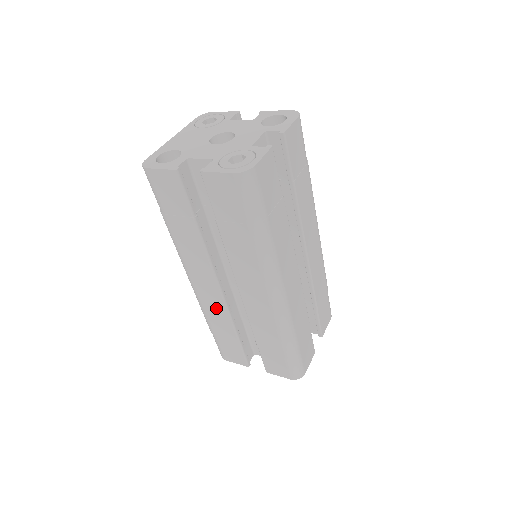
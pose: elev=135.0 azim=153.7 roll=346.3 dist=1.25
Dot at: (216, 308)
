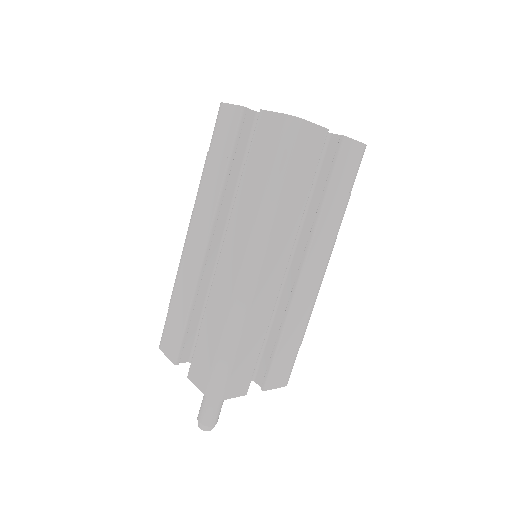
Dot at: (190, 272)
